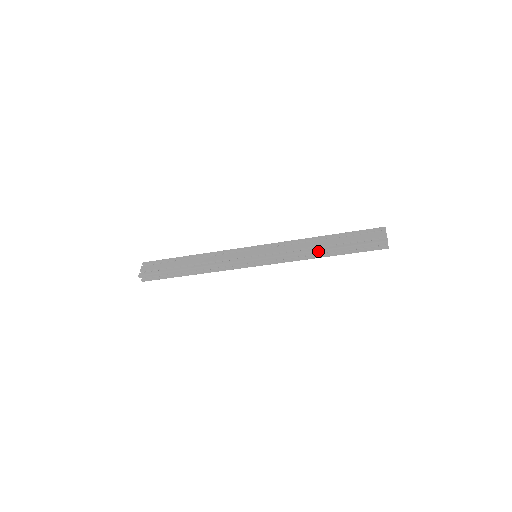
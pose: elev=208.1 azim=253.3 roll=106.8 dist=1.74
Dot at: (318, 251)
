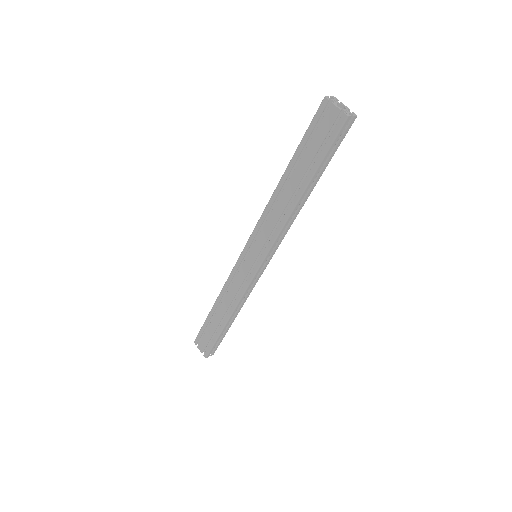
Dot at: (298, 202)
